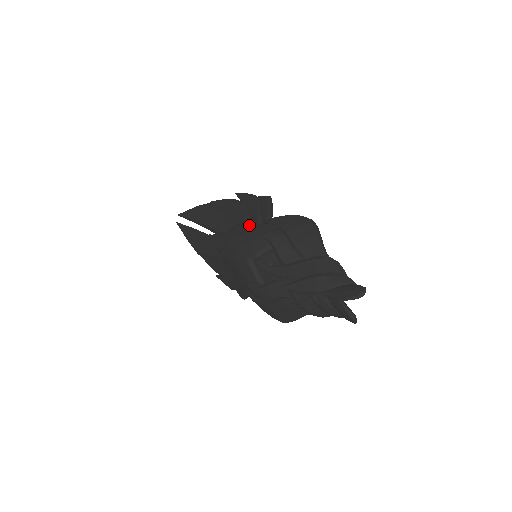
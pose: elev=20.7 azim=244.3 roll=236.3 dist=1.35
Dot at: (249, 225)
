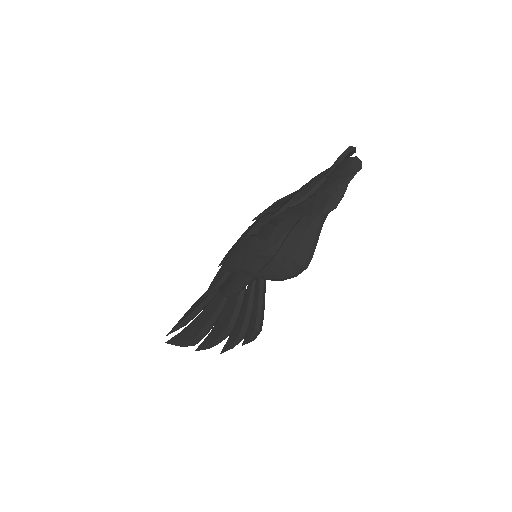
Dot at: occluded
